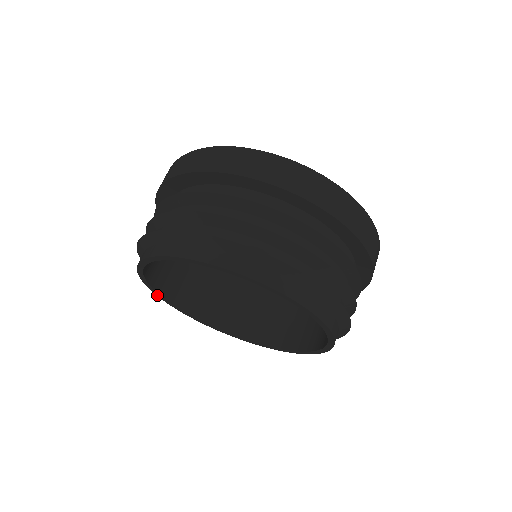
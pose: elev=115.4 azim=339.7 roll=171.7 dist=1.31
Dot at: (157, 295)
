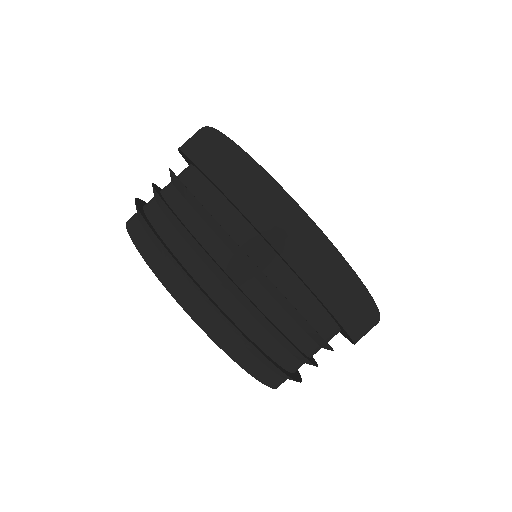
Dot at: occluded
